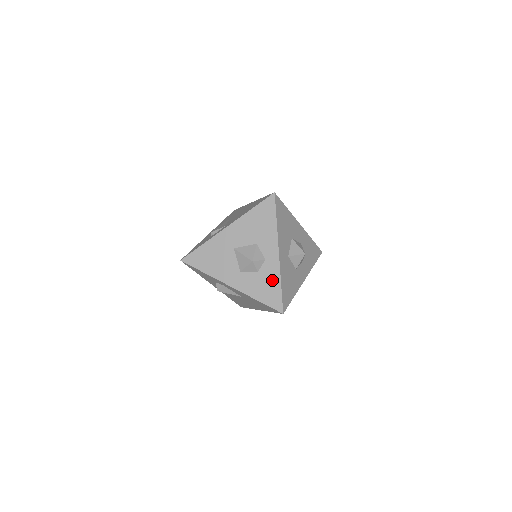
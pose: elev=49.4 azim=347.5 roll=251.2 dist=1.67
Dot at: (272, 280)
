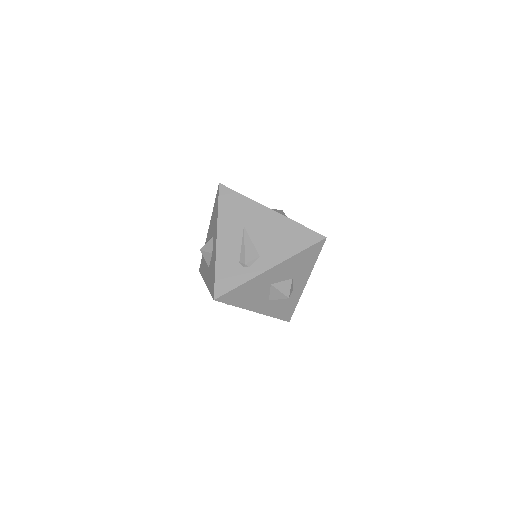
Dot at: (292, 302)
